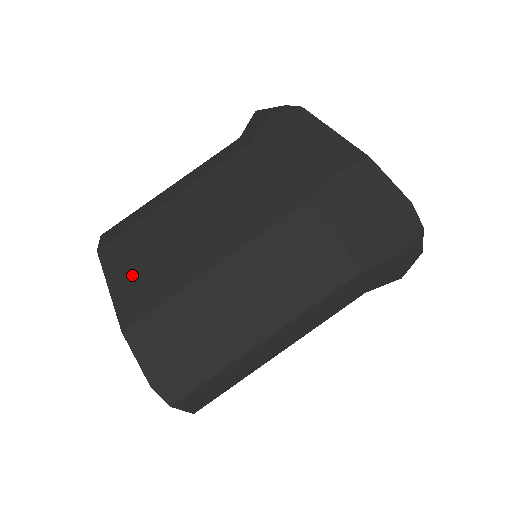
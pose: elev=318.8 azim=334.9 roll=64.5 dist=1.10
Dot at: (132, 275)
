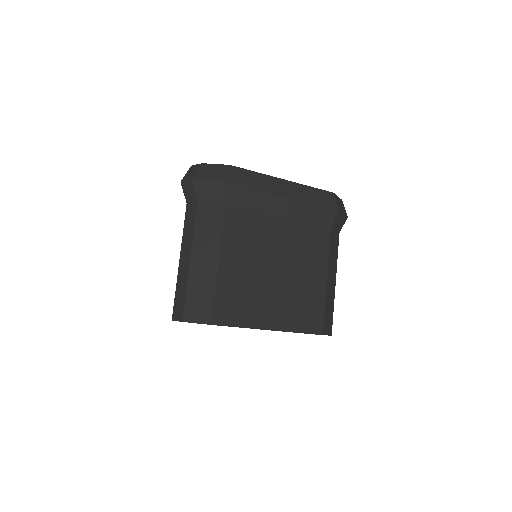
Dot at: occluded
